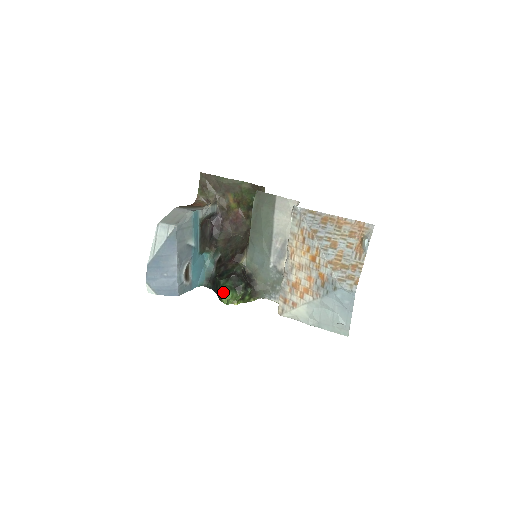
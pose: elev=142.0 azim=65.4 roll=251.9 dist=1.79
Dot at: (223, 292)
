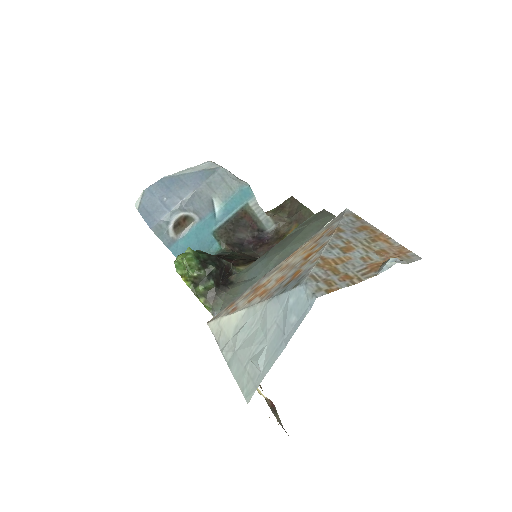
Dot at: (187, 250)
